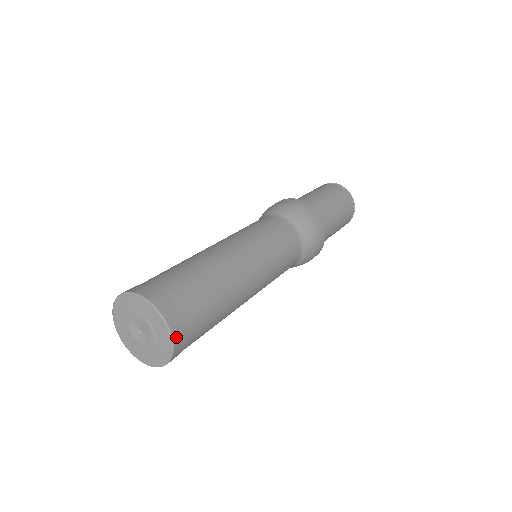
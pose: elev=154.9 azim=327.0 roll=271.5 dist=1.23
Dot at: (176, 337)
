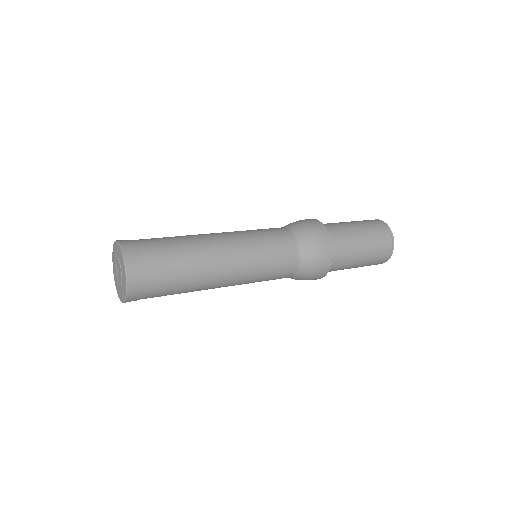
Dot at: (130, 296)
